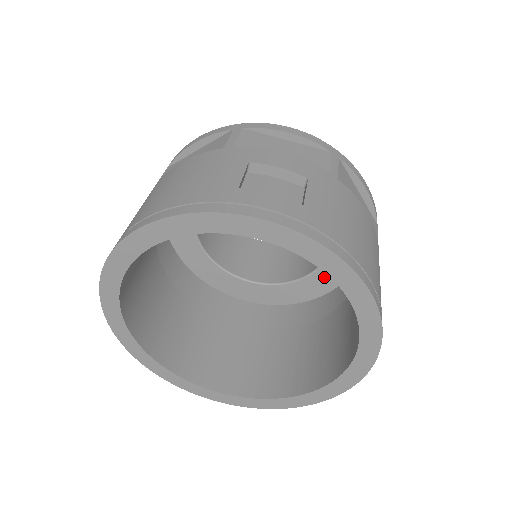
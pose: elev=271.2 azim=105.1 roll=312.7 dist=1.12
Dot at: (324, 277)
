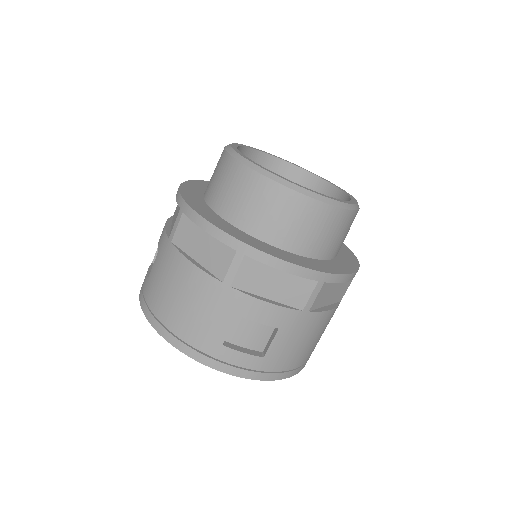
Dot at: occluded
